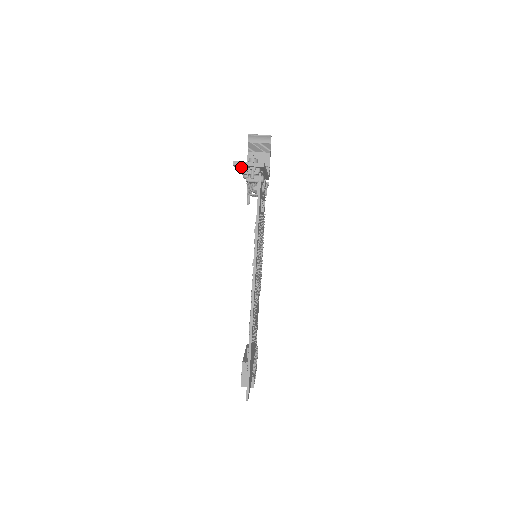
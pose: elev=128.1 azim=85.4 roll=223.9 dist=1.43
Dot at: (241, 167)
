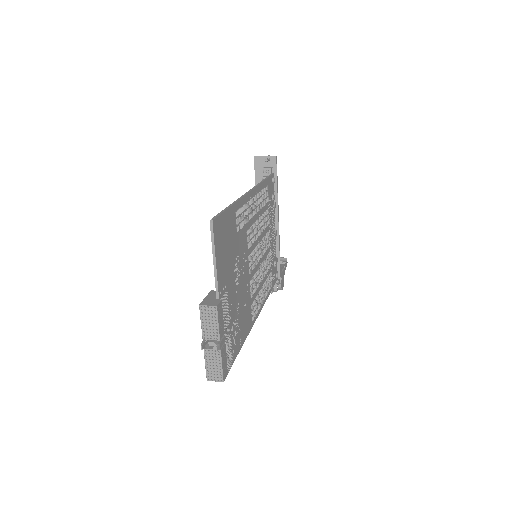
Dot at: (259, 169)
